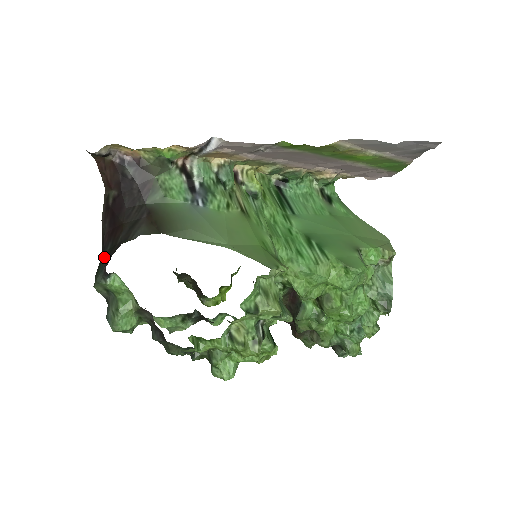
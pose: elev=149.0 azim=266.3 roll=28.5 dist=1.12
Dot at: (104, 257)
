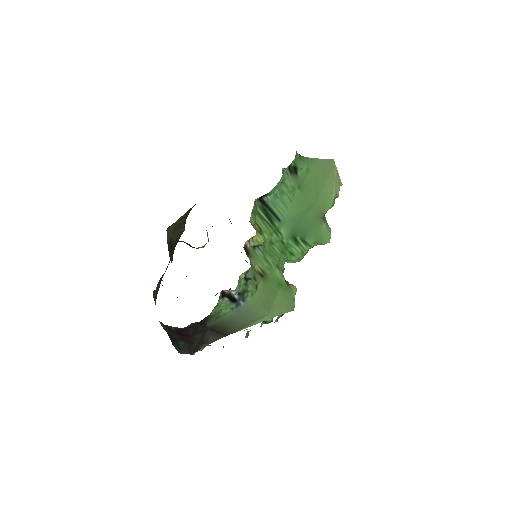
Dot at: (182, 346)
